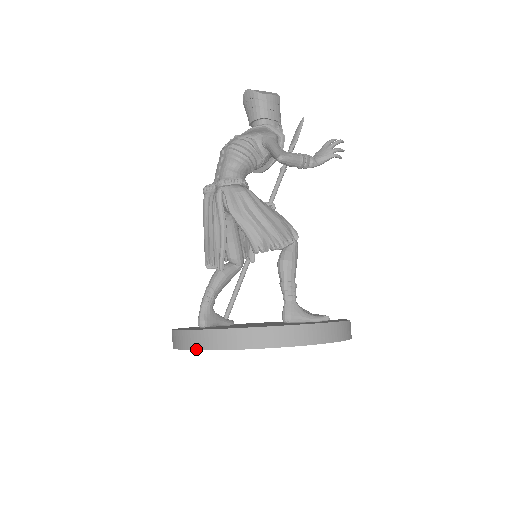
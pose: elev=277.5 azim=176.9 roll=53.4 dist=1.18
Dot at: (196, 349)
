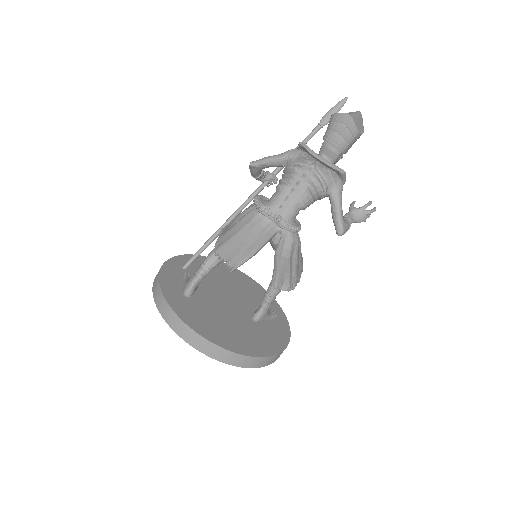
Dot at: (200, 351)
